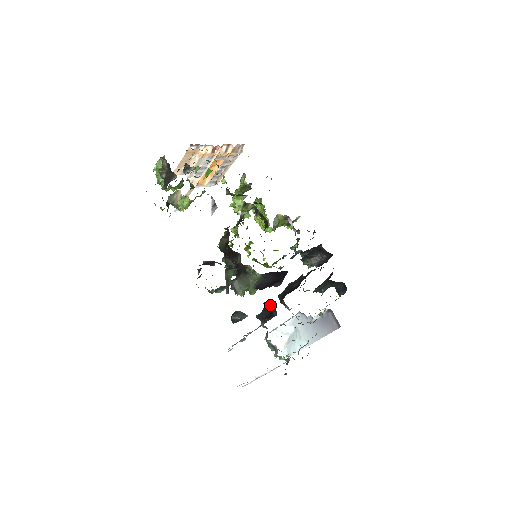
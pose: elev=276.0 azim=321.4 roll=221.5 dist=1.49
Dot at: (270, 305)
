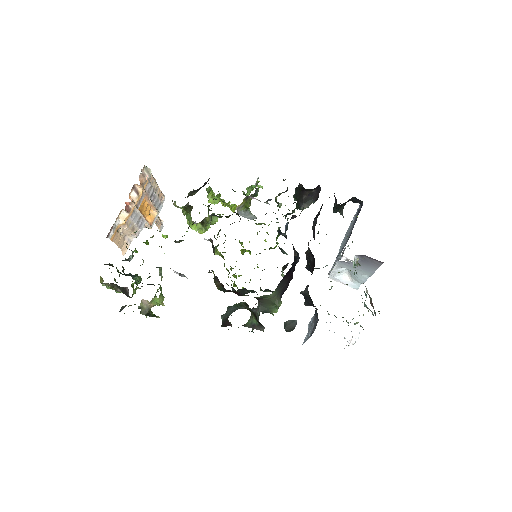
Dot at: (306, 294)
